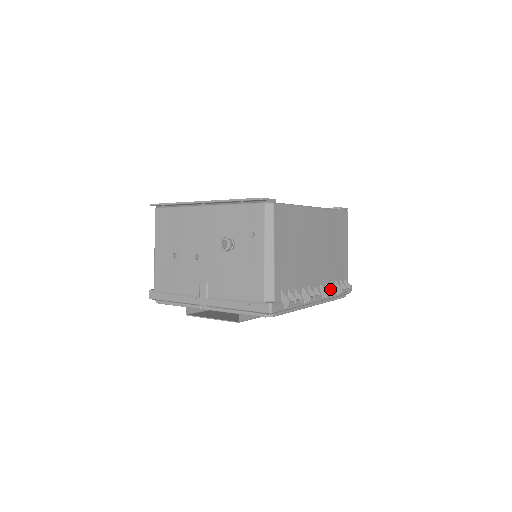
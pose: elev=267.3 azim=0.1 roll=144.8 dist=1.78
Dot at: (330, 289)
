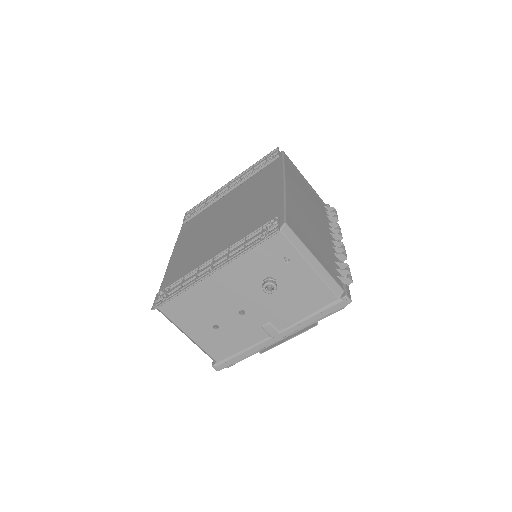
Dot at: (337, 229)
